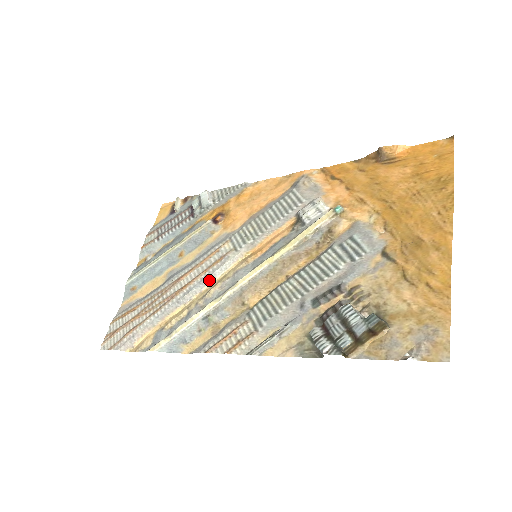
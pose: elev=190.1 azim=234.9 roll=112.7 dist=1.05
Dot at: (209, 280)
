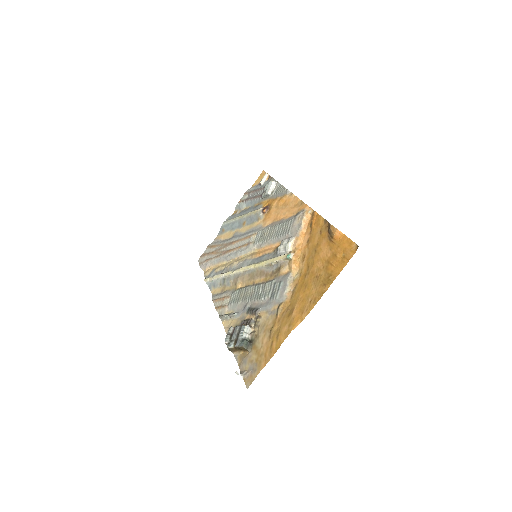
Dot at: (238, 255)
